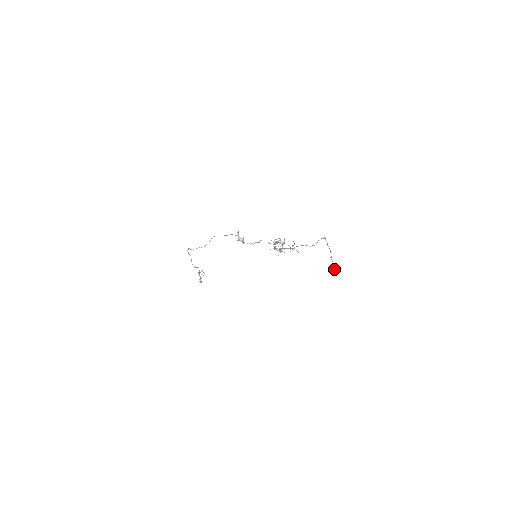
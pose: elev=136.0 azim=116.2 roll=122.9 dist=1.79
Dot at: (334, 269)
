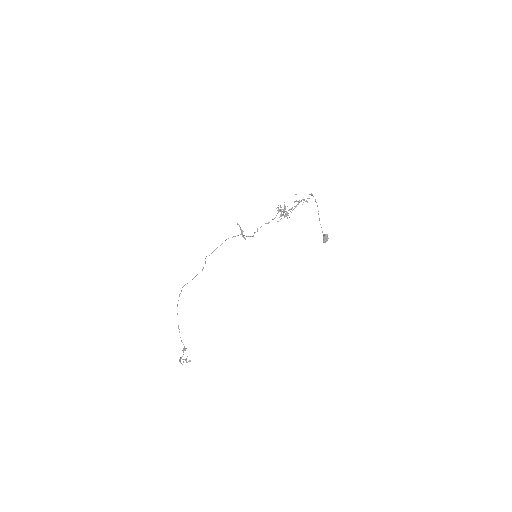
Dot at: (325, 234)
